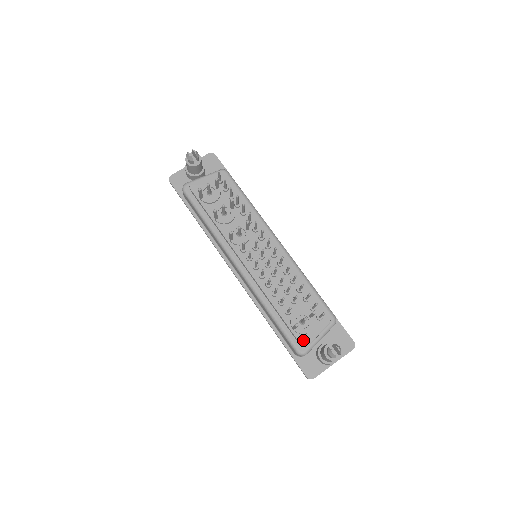
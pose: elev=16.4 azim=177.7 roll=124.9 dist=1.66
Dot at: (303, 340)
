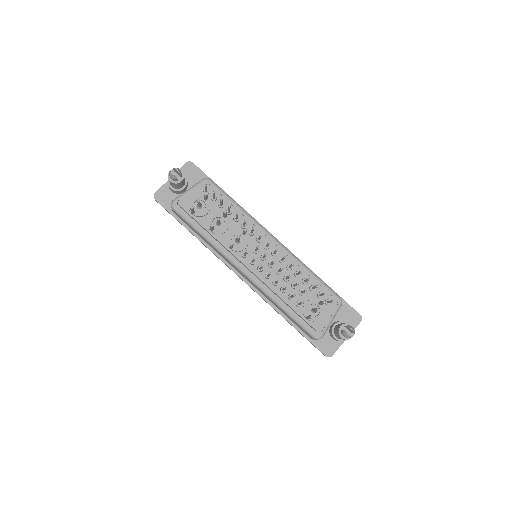
Dot at: (318, 326)
